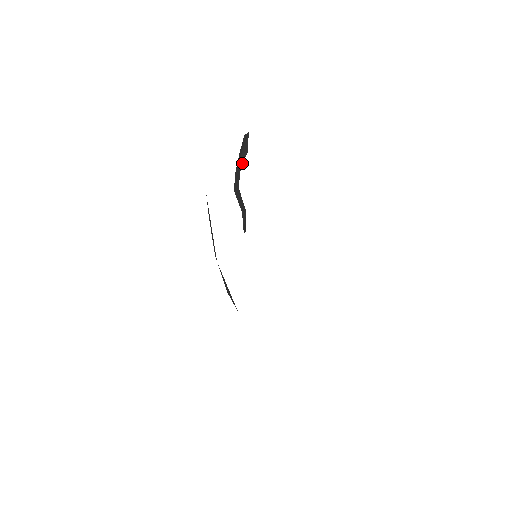
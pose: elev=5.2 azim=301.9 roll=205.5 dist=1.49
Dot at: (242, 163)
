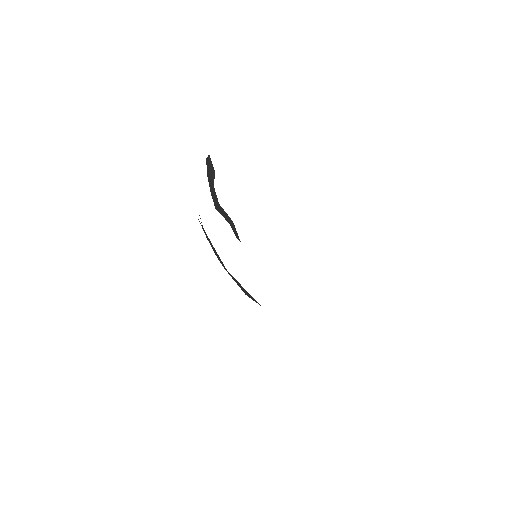
Dot at: (213, 182)
